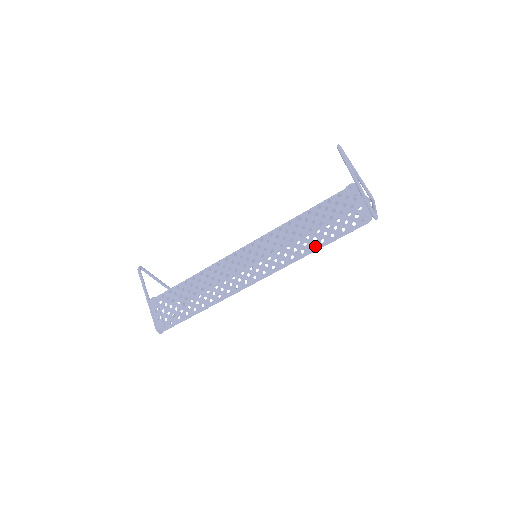
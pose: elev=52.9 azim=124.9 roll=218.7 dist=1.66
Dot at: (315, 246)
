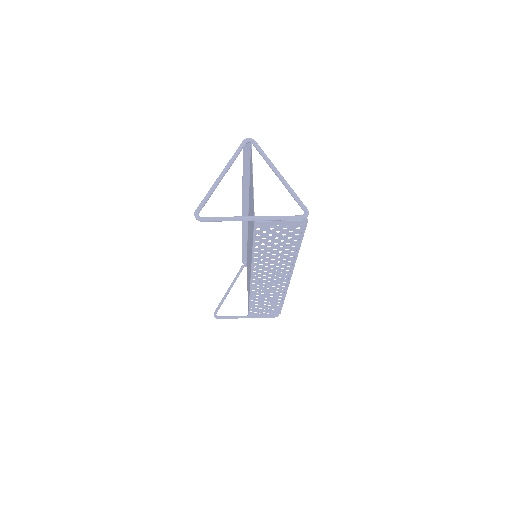
Dot at: (294, 251)
